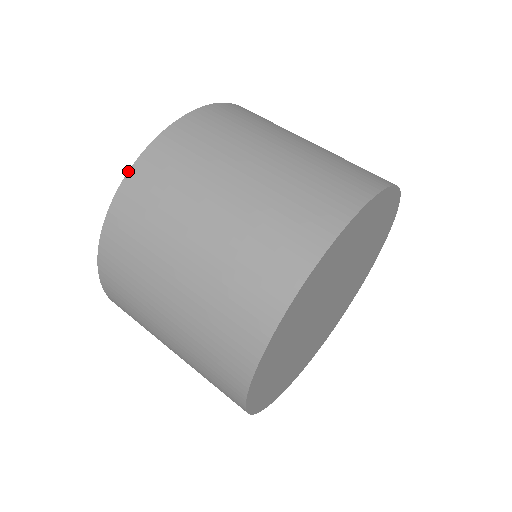
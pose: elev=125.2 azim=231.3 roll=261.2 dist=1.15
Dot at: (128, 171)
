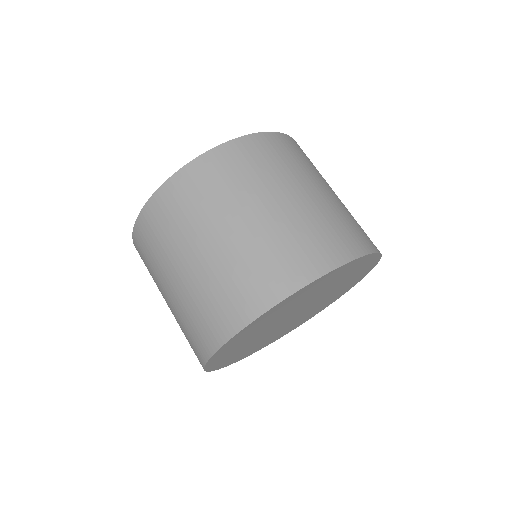
Dot at: (133, 243)
